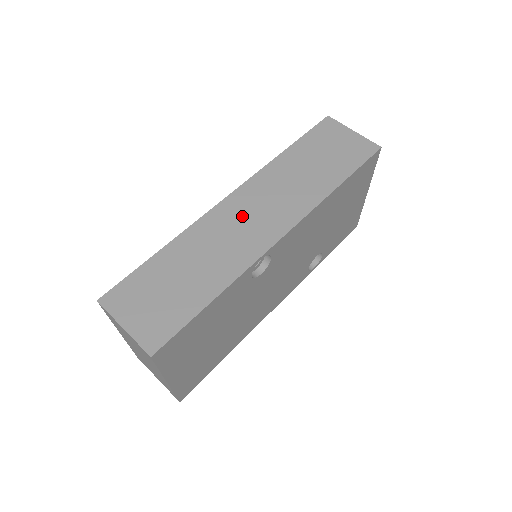
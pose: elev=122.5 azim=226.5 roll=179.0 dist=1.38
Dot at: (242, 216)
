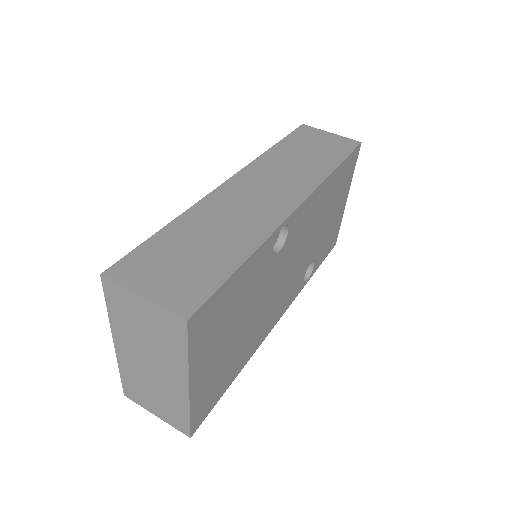
Dot at: (250, 193)
